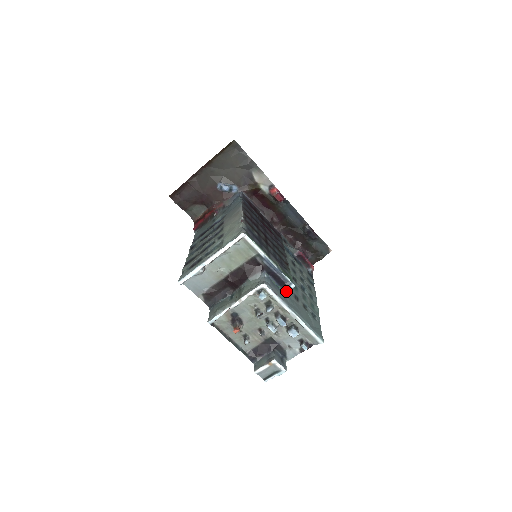
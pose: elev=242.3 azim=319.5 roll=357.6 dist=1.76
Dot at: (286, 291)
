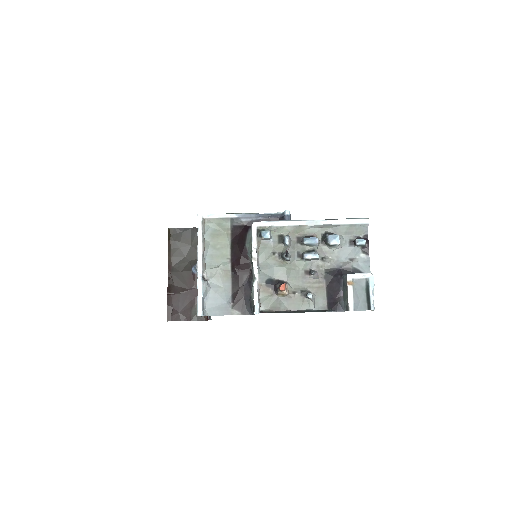
Dot at: occluded
